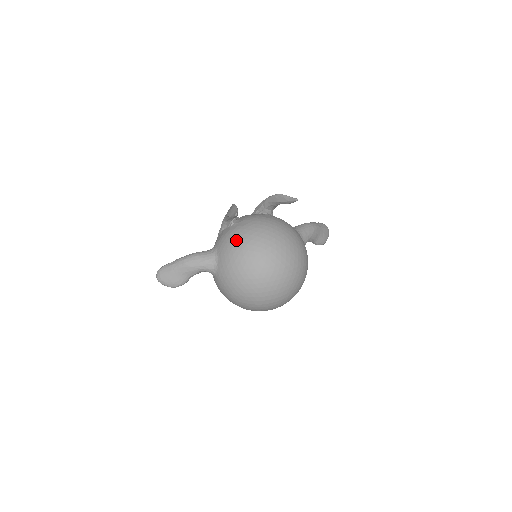
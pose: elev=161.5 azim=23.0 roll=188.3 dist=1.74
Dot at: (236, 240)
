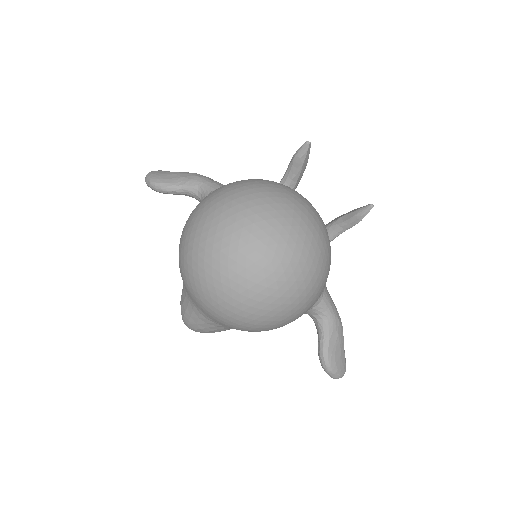
Dot at: occluded
